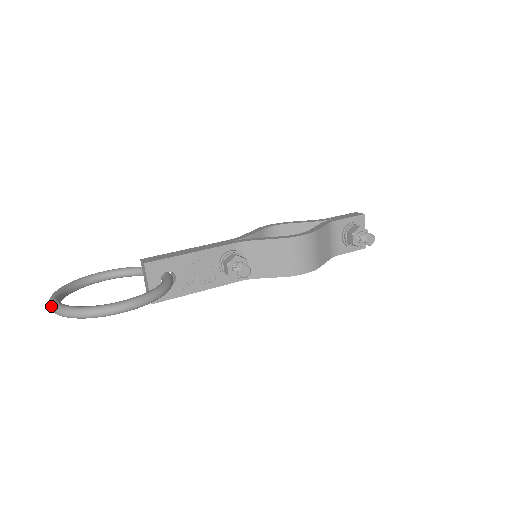
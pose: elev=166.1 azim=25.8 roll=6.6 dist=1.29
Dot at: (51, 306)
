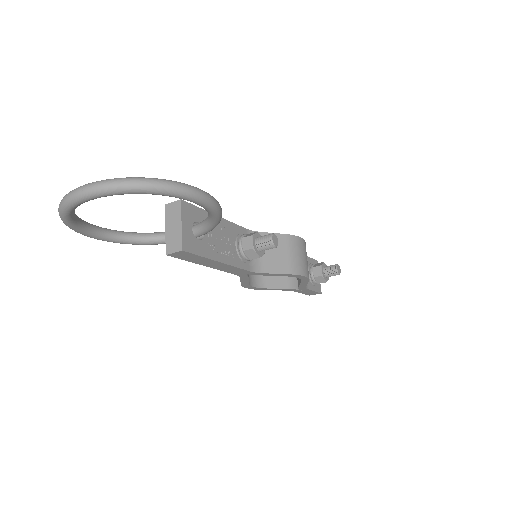
Dot at: (94, 182)
